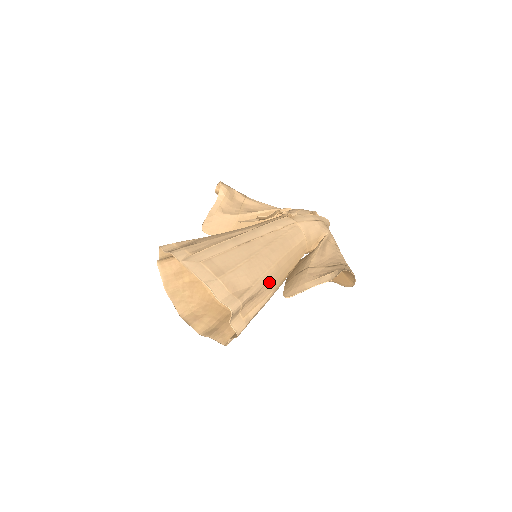
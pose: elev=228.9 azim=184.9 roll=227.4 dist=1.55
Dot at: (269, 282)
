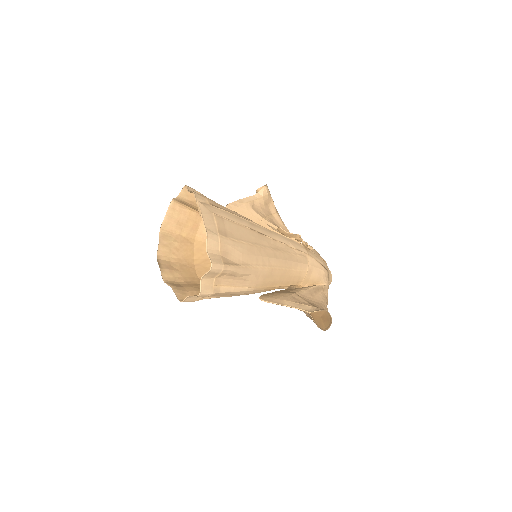
Dot at: (256, 276)
